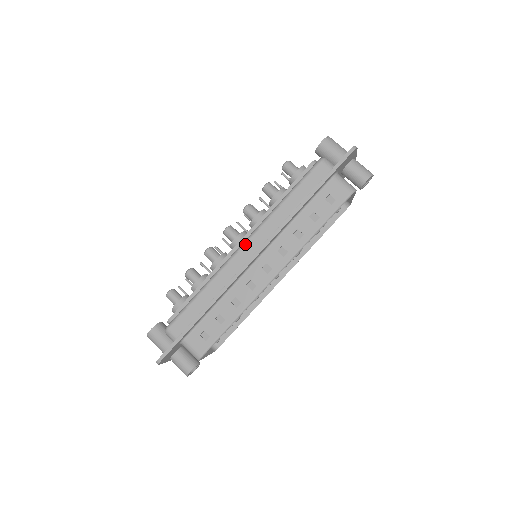
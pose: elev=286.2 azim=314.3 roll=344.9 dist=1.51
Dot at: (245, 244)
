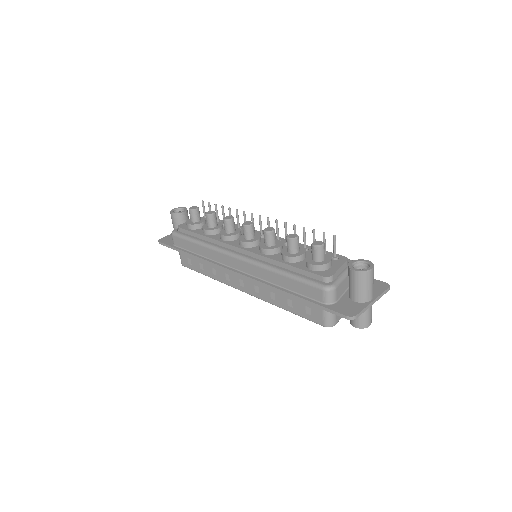
Dot at: (238, 259)
